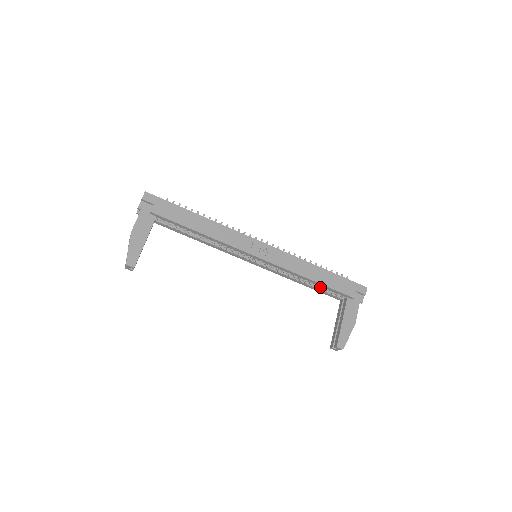
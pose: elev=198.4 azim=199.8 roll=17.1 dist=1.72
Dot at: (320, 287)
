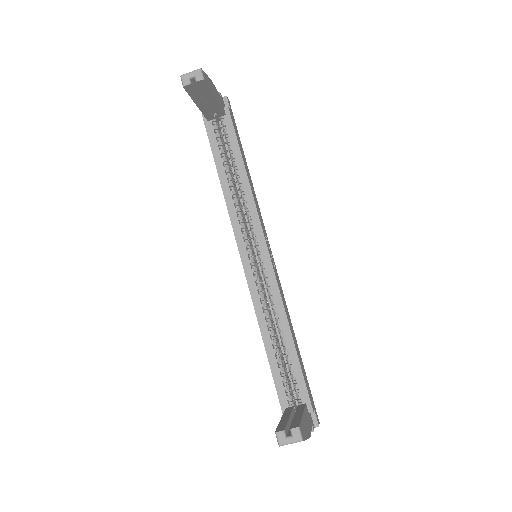
Dot at: (281, 364)
